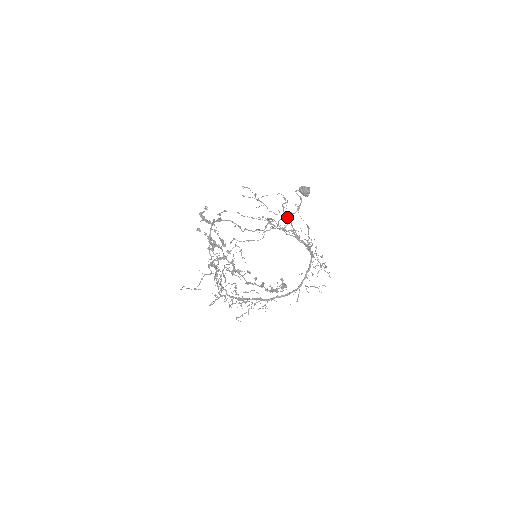
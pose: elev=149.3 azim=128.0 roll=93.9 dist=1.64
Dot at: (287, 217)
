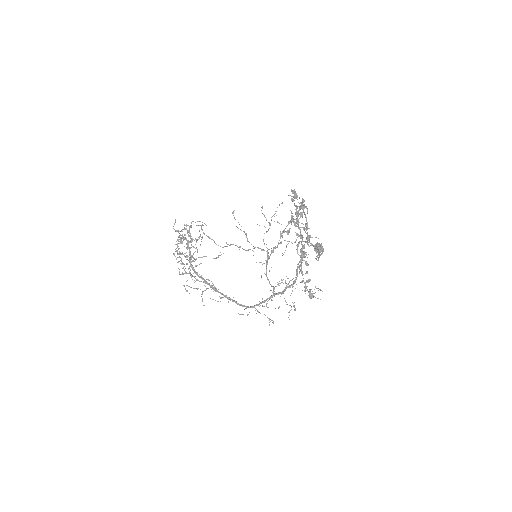
Dot at: occluded
